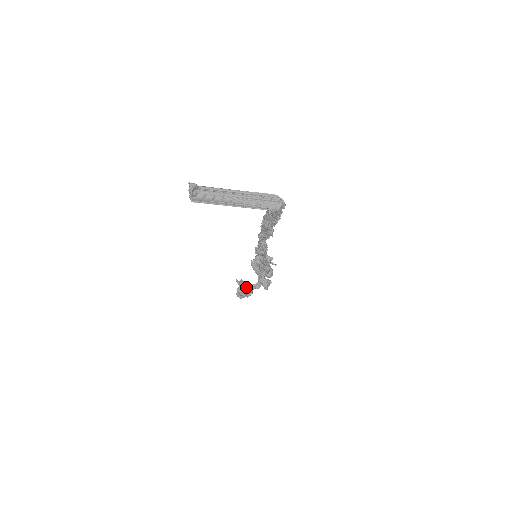
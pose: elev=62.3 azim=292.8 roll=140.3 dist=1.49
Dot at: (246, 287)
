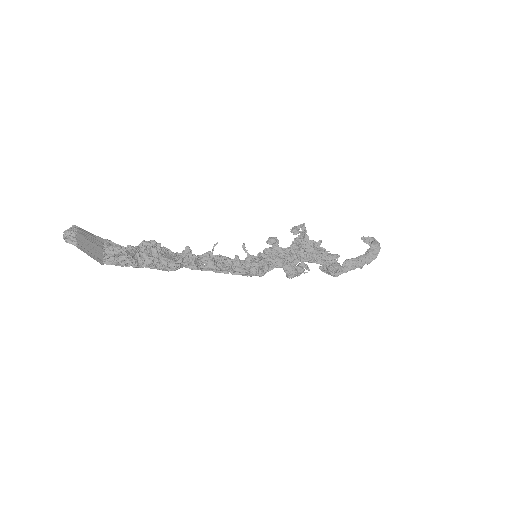
Dot at: occluded
